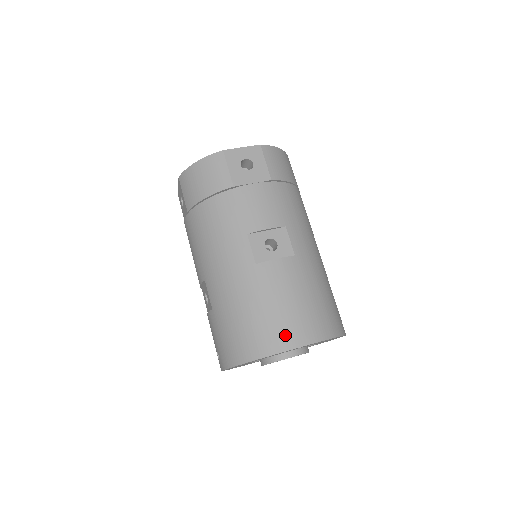
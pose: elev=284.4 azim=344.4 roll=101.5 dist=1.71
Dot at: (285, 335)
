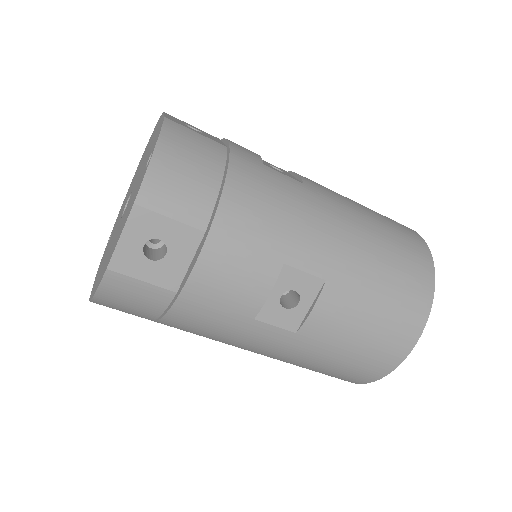
Dot at: (388, 355)
